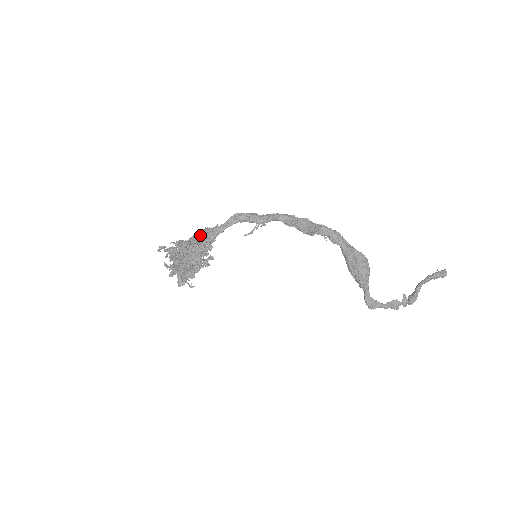
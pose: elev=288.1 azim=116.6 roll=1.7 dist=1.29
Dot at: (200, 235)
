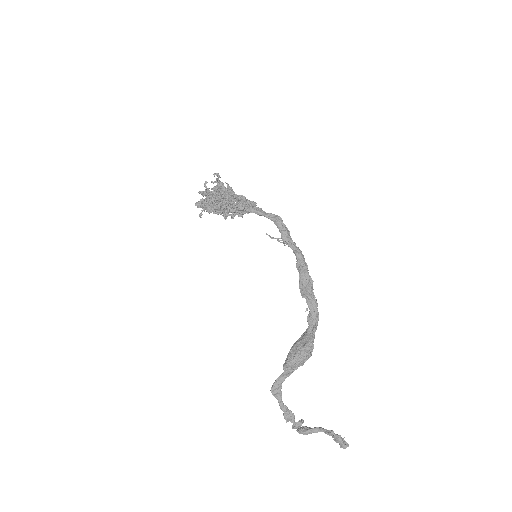
Dot at: occluded
